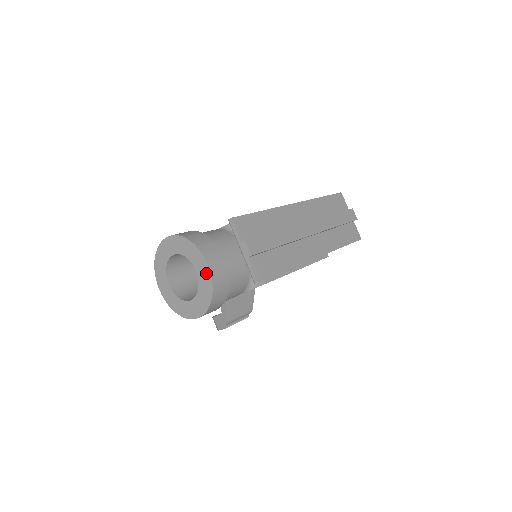
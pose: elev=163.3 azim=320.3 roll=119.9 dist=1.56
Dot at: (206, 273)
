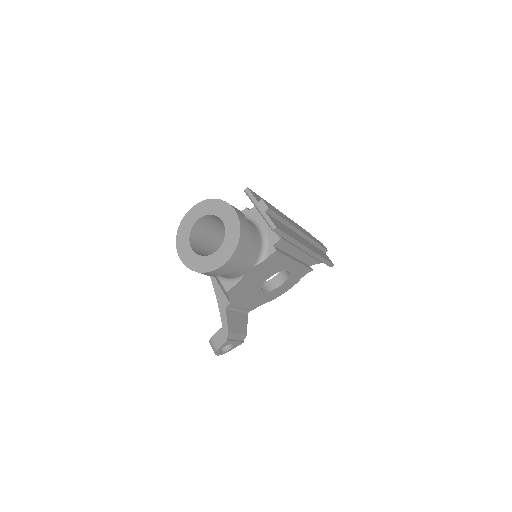
Dot at: (233, 218)
